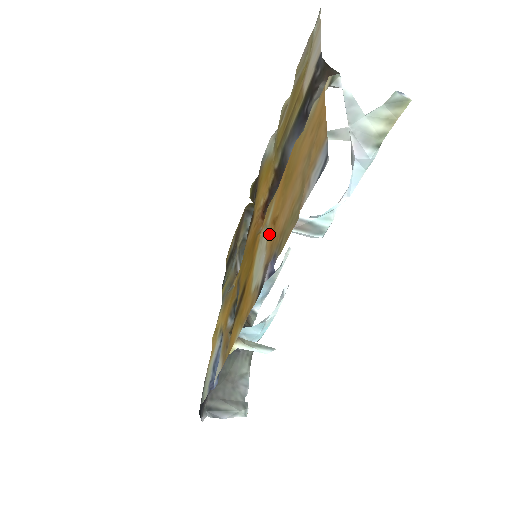
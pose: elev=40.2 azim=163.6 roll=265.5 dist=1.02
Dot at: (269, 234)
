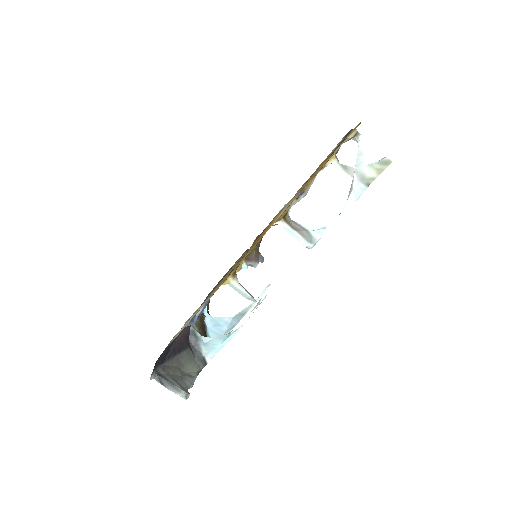
Dot at: (295, 196)
